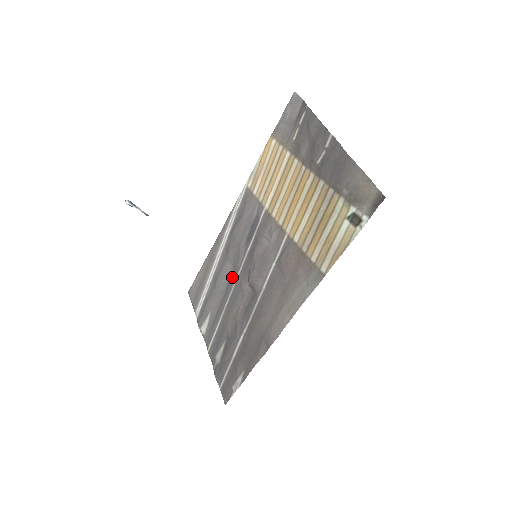
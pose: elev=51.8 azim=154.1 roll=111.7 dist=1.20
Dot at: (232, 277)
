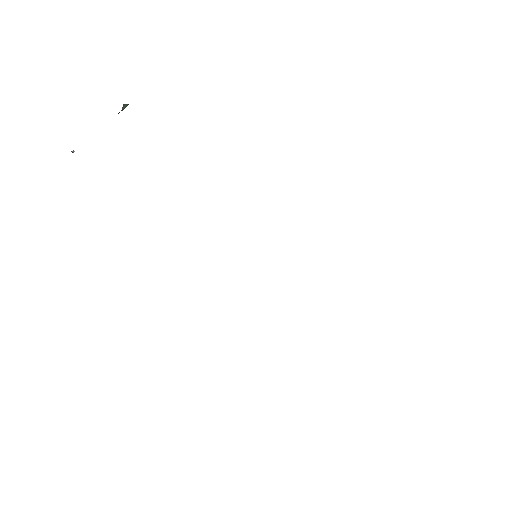
Dot at: occluded
